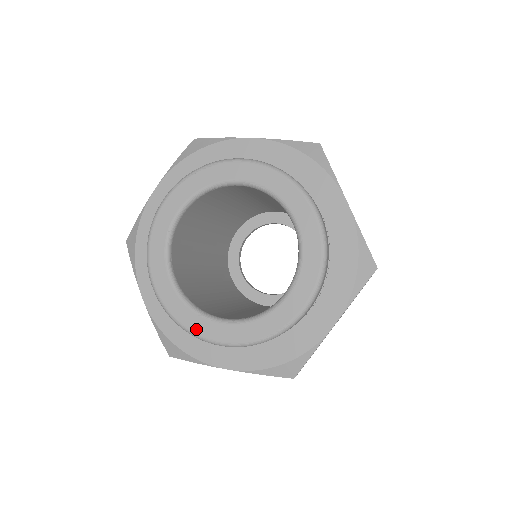
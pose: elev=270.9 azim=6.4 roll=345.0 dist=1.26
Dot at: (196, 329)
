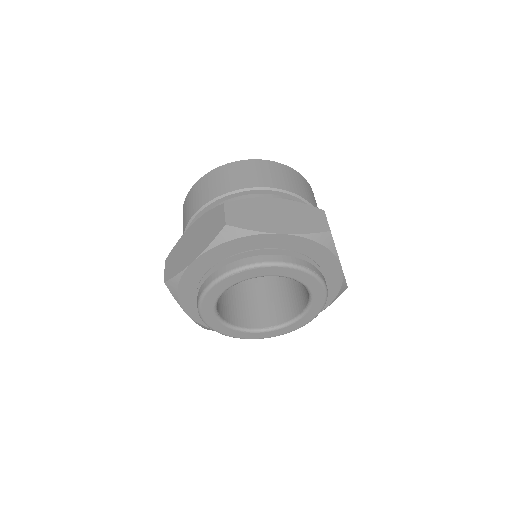
Dot at: (236, 336)
